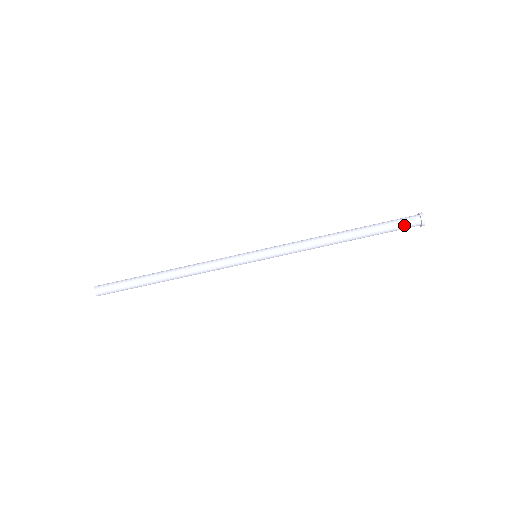
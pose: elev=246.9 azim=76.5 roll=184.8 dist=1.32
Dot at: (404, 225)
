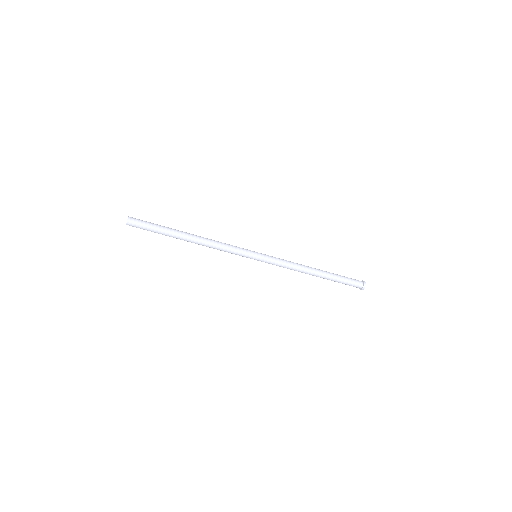
Dot at: (353, 283)
